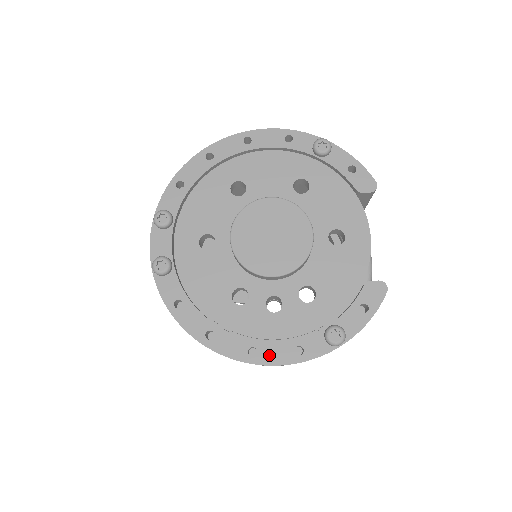
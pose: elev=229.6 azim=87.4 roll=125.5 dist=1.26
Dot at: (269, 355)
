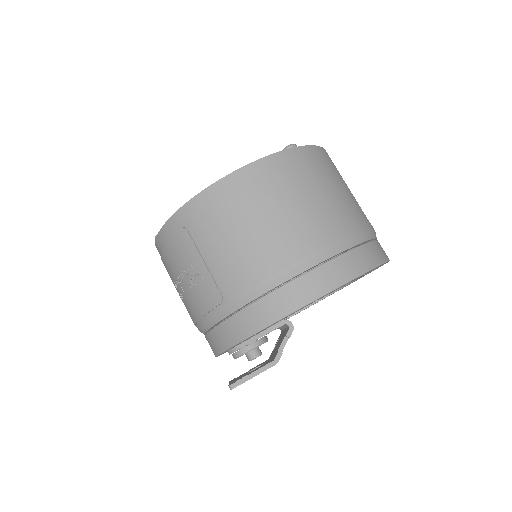
Dot at: occluded
